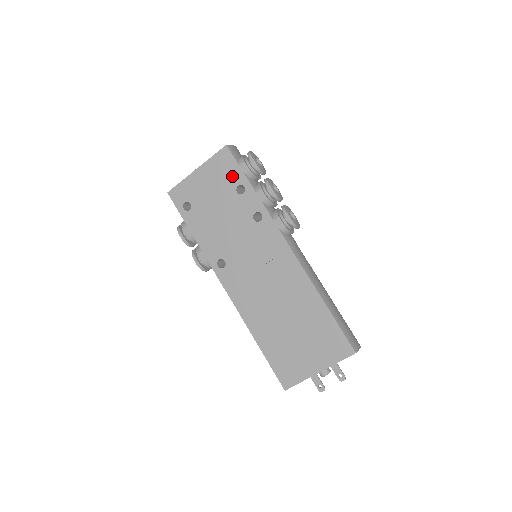
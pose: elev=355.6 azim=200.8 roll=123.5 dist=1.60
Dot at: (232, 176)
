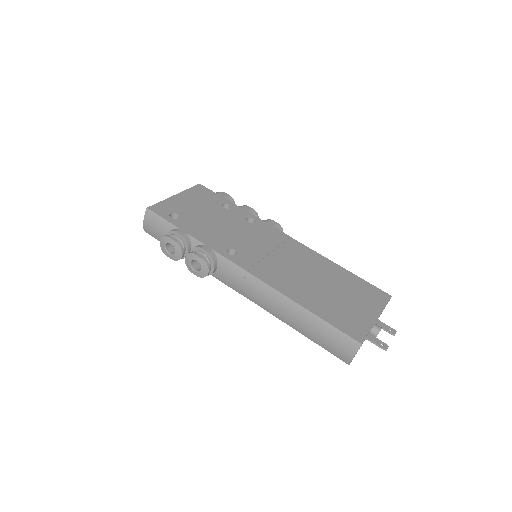
Dot at: (214, 199)
